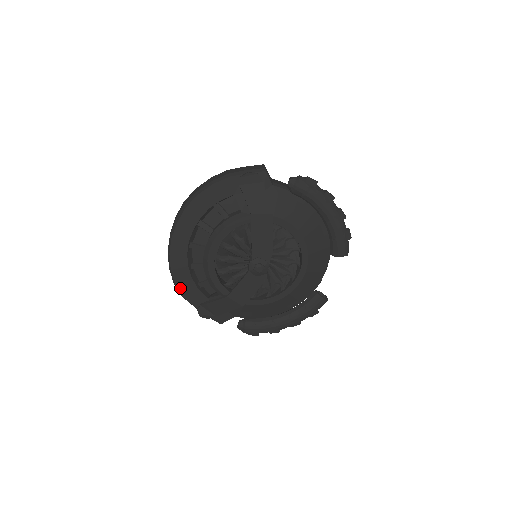
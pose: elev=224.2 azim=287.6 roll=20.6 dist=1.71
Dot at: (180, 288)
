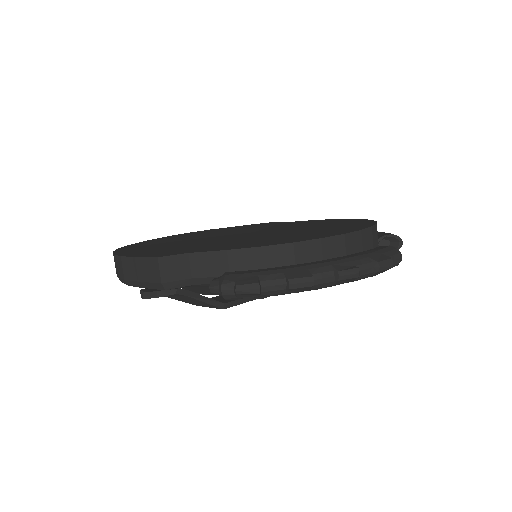
Dot at: occluded
